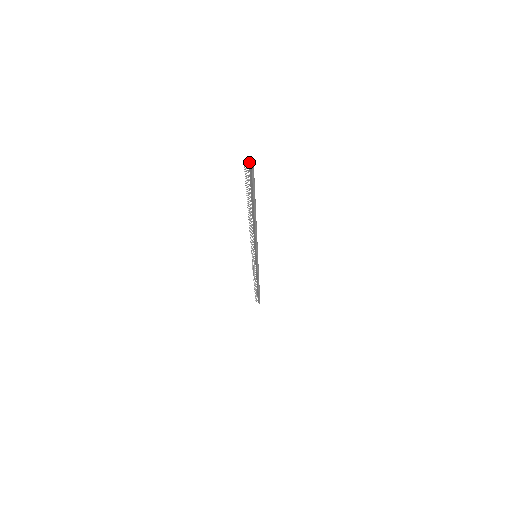
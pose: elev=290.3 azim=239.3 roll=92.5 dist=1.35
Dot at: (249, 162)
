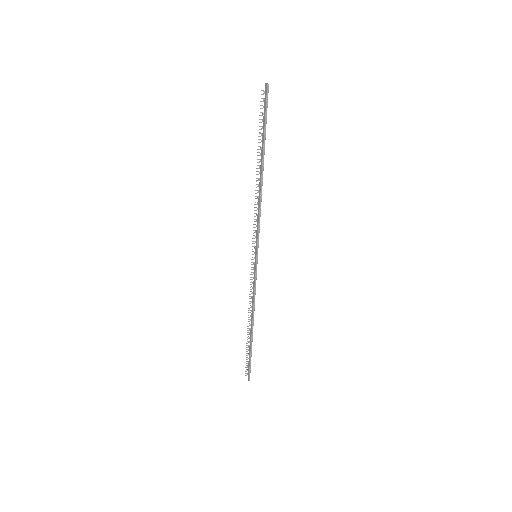
Dot at: (265, 86)
